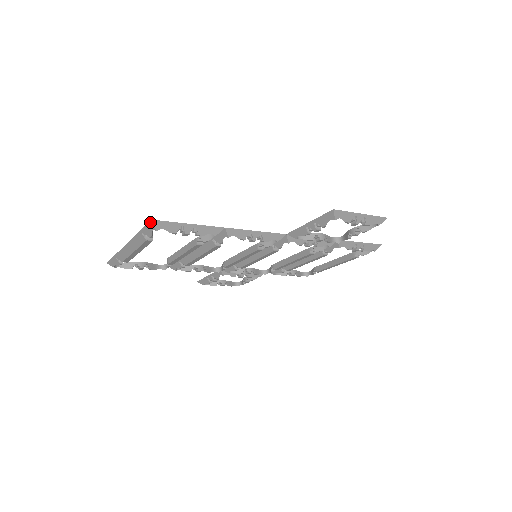
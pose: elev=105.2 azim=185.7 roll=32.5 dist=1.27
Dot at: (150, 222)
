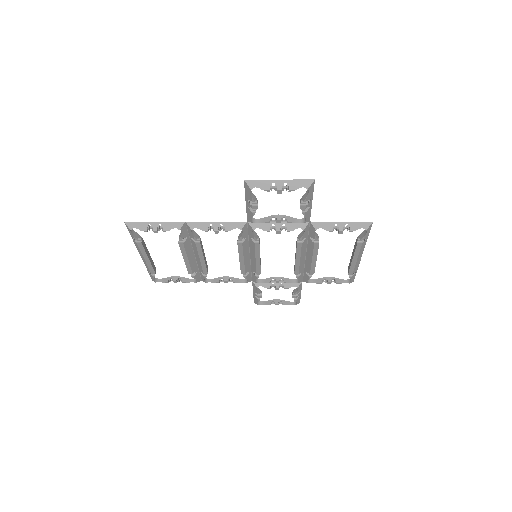
Dot at: (125, 224)
